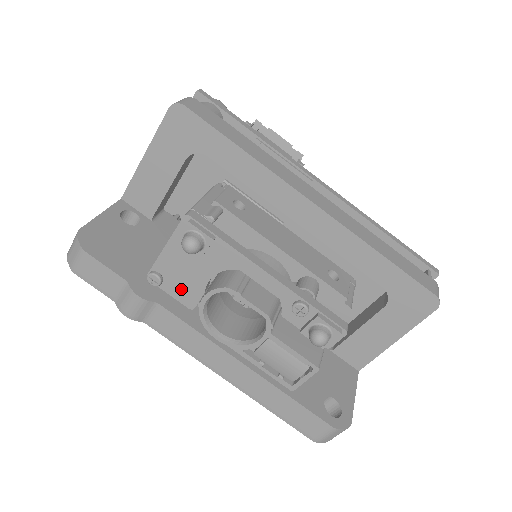
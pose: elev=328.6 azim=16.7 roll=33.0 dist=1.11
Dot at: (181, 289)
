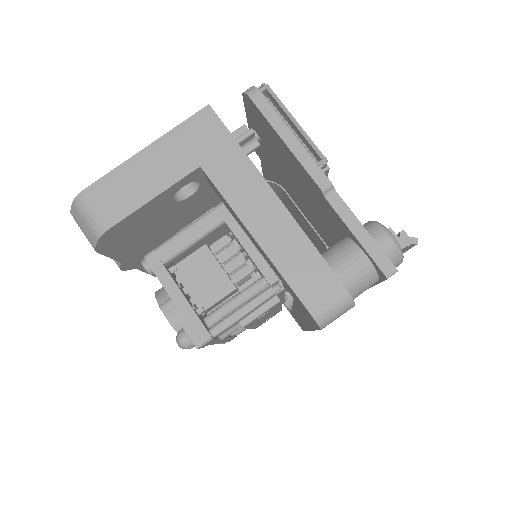
Dot at: occluded
